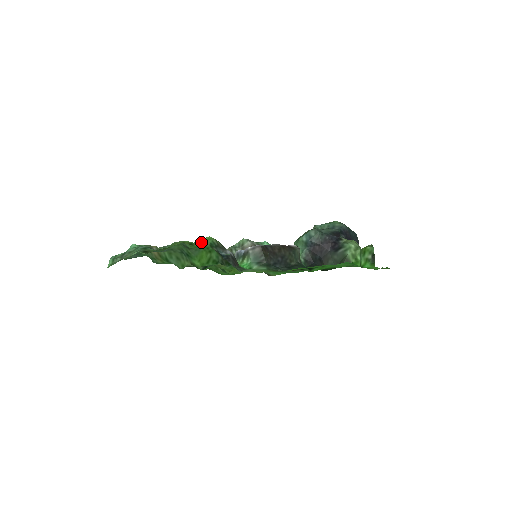
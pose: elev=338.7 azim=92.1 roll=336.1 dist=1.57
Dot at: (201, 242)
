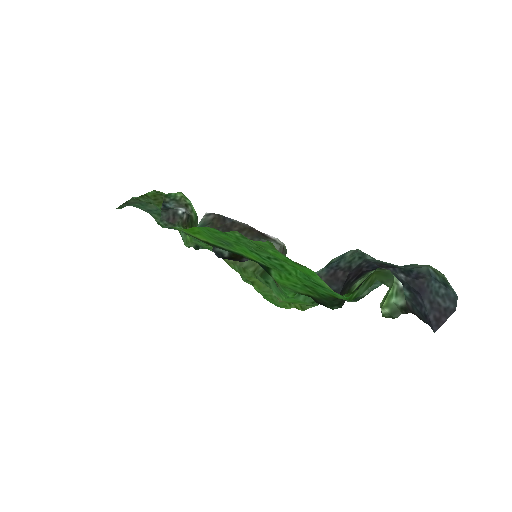
Dot at: occluded
